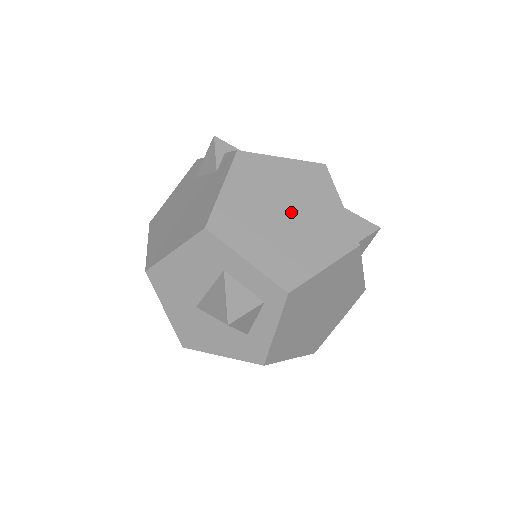
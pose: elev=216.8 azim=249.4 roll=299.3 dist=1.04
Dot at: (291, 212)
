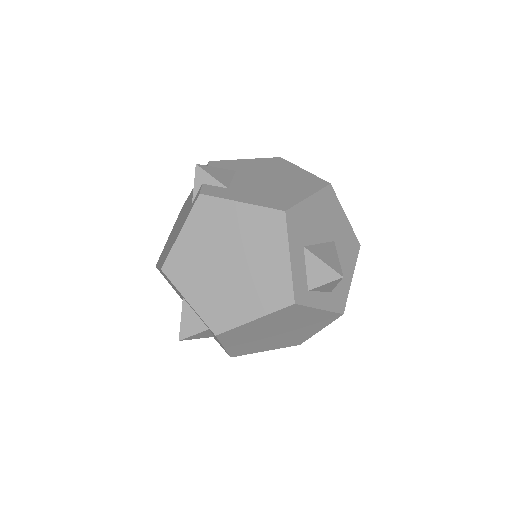
Dot at: (235, 262)
